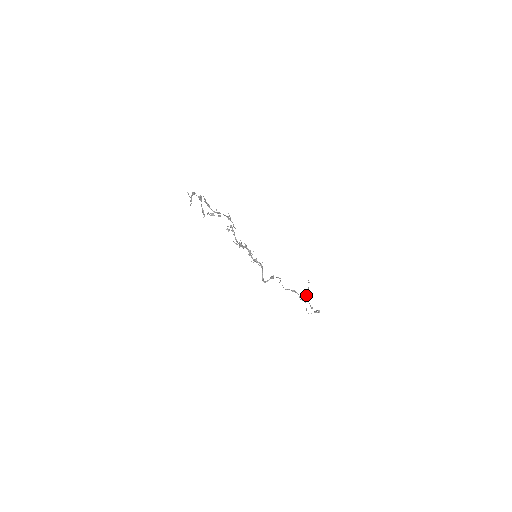
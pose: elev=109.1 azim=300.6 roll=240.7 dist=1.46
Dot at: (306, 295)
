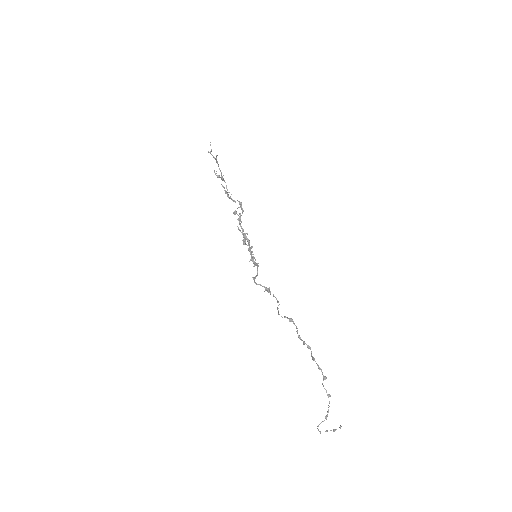
Dot at: occluded
